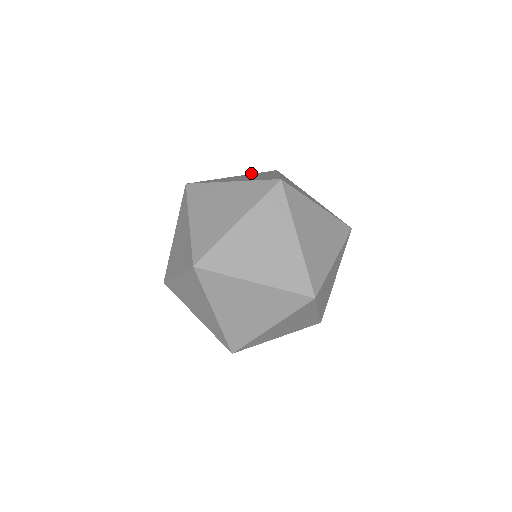
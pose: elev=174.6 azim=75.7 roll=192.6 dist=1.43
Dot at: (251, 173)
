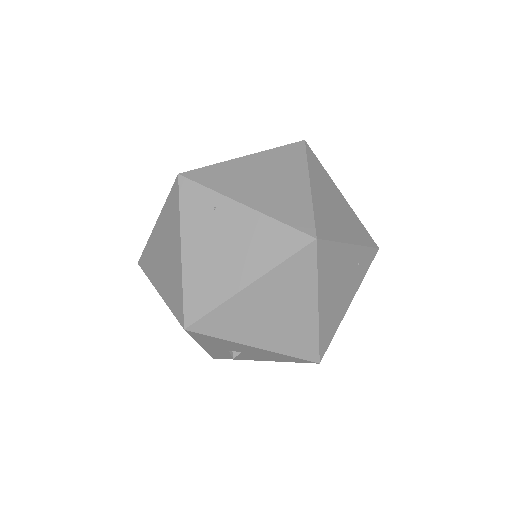
Dot at: occluded
